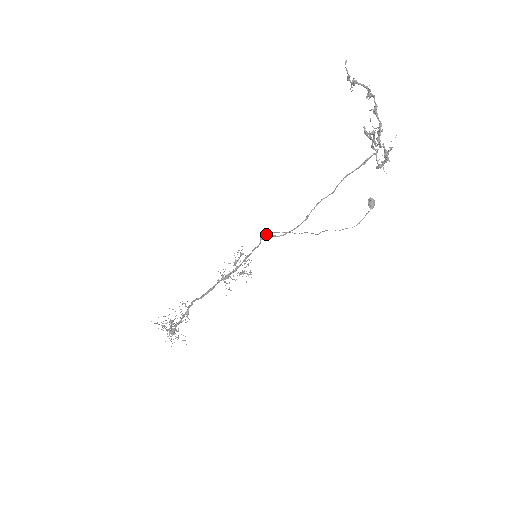
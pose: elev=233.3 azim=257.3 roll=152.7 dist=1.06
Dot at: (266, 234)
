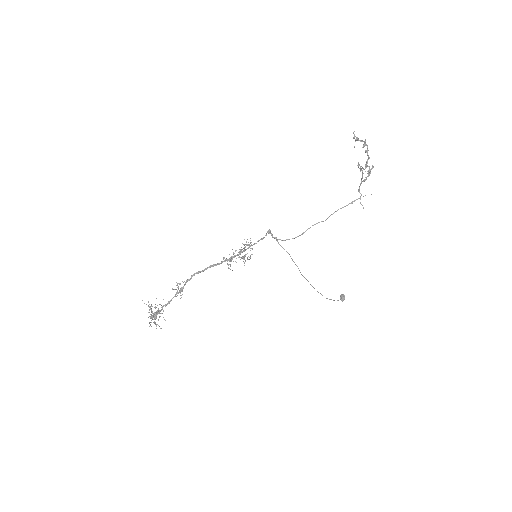
Dot at: (271, 234)
